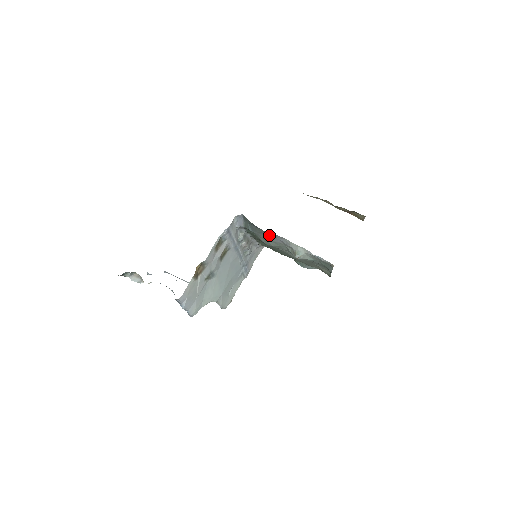
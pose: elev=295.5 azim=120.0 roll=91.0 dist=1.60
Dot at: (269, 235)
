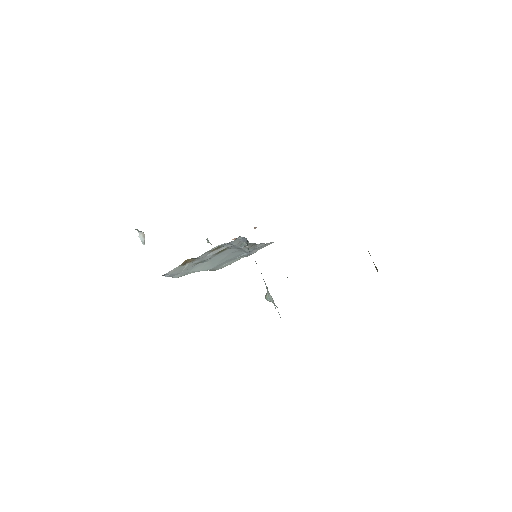
Dot at: occluded
